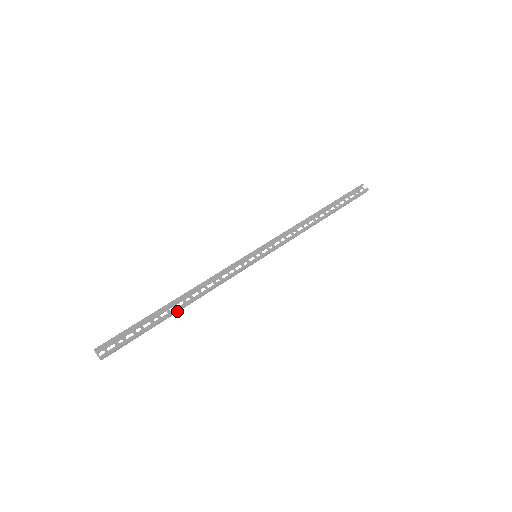
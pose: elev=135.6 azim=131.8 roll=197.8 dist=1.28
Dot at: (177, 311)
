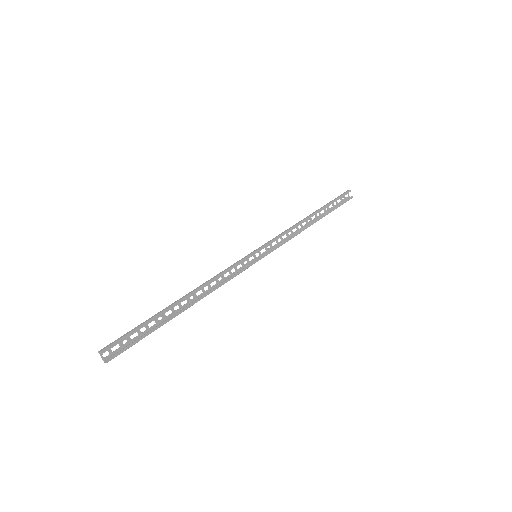
Dot at: (182, 311)
